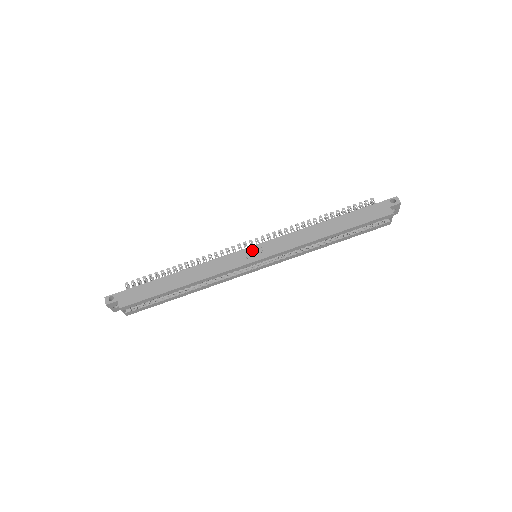
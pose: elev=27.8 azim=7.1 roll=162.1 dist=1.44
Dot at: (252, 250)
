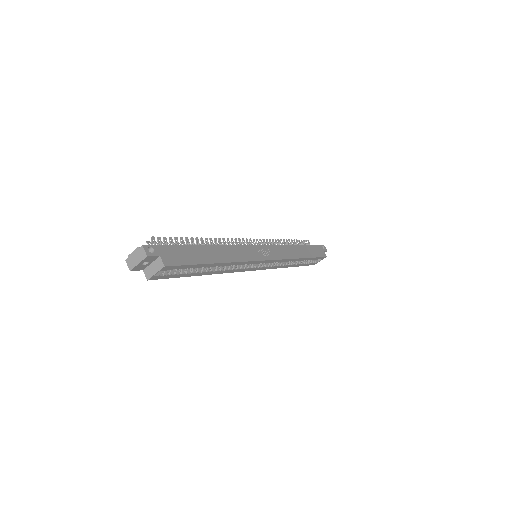
Dot at: (262, 249)
